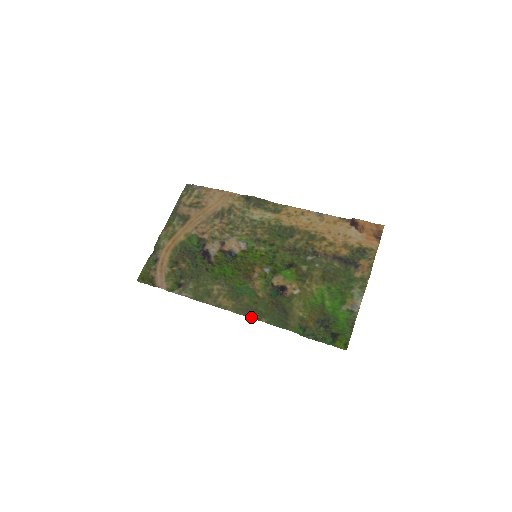
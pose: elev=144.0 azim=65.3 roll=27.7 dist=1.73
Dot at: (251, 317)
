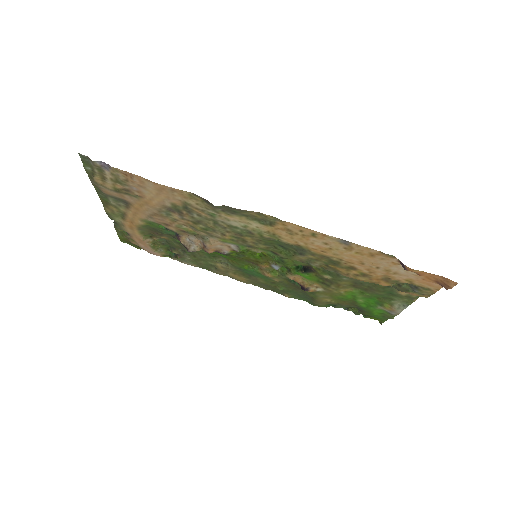
Dot at: occluded
